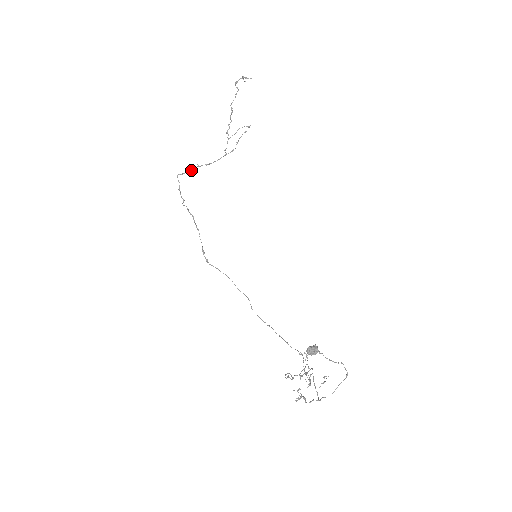
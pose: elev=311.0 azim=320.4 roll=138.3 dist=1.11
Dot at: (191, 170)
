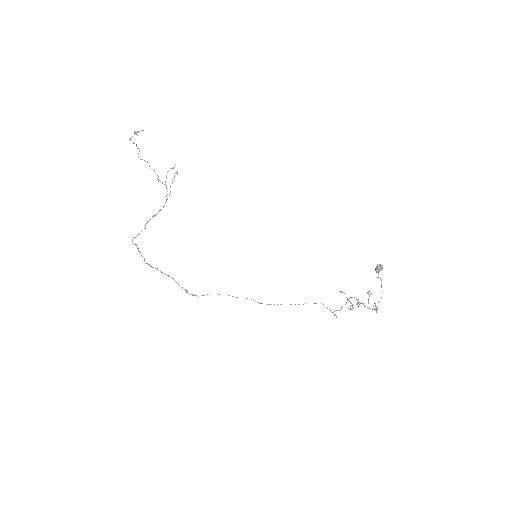
Dot at: occluded
